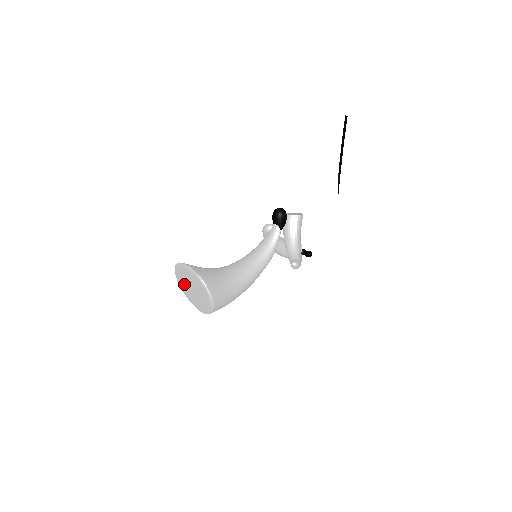
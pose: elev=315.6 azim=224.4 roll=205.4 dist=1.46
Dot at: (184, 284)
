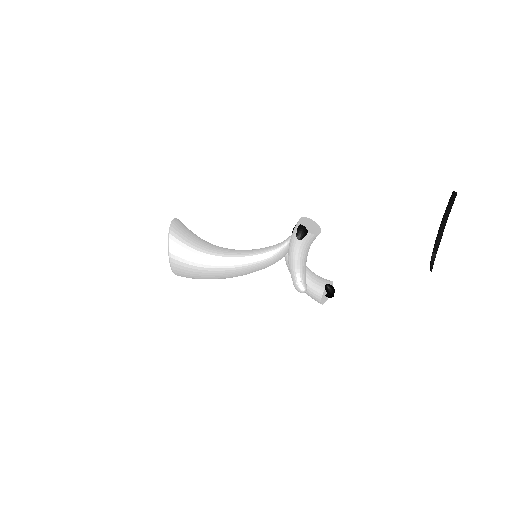
Dot at: occluded
